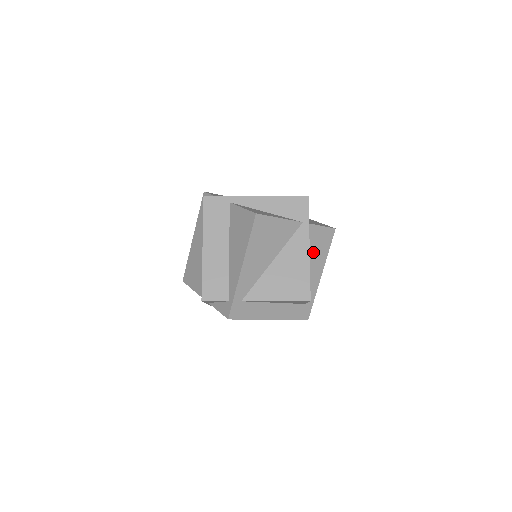
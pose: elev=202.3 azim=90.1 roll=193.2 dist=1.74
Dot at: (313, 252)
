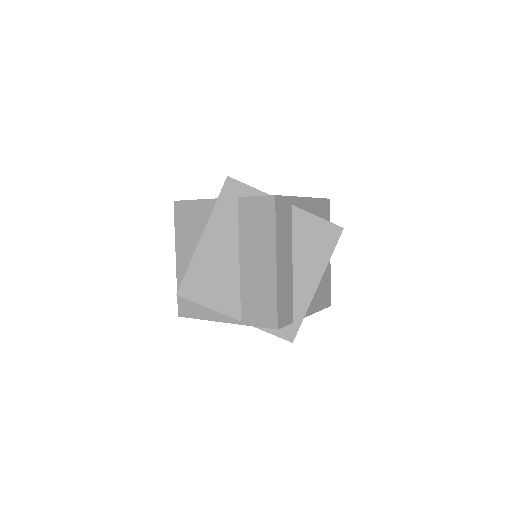
Dot at: occluded
